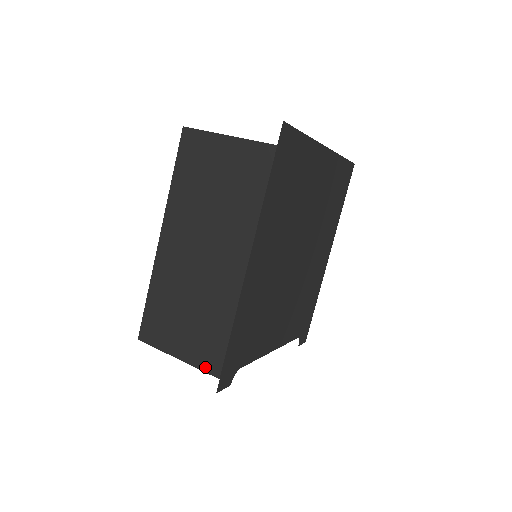
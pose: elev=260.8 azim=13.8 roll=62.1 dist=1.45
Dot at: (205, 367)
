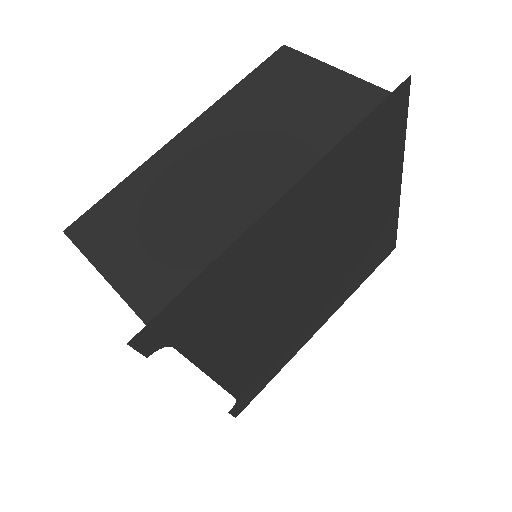
Dot at: (135, 300)
